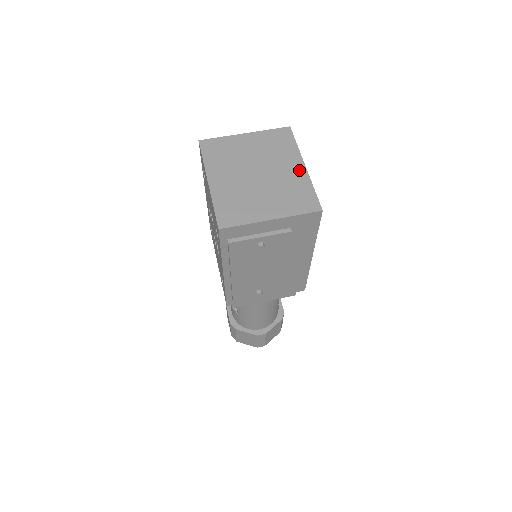
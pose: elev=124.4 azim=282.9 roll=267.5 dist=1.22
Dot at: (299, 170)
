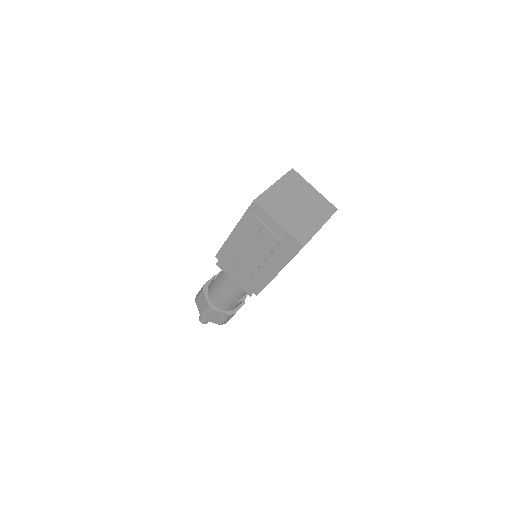
Dot at: (317, 225)
